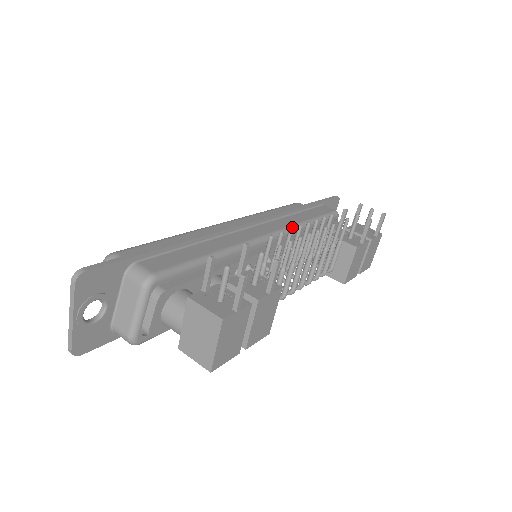
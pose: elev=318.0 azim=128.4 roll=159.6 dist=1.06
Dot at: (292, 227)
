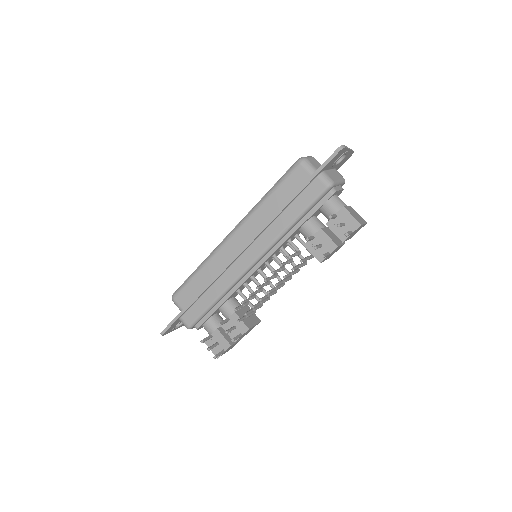
Dot at: (272, 243)
